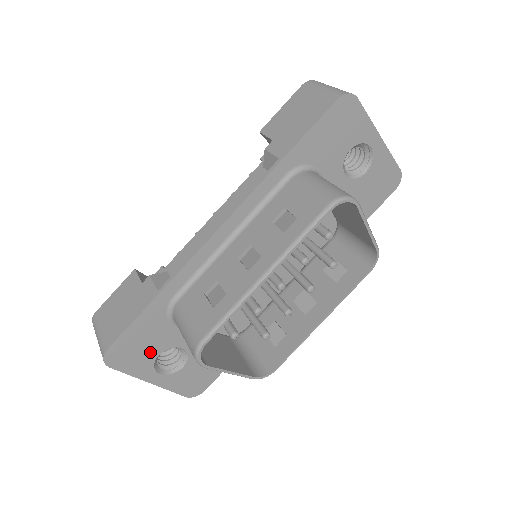
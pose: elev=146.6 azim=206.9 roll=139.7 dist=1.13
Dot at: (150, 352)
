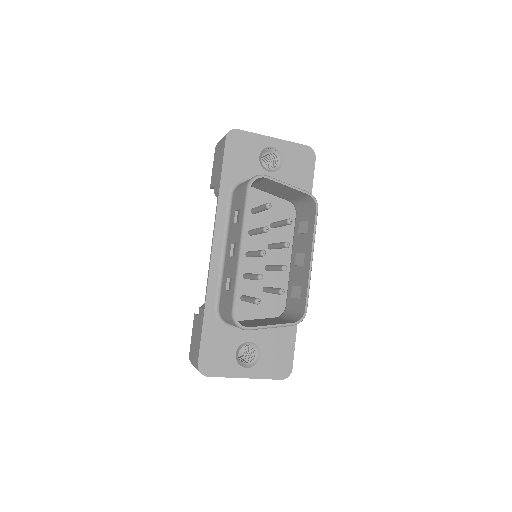
Dot at: (228, 354)
